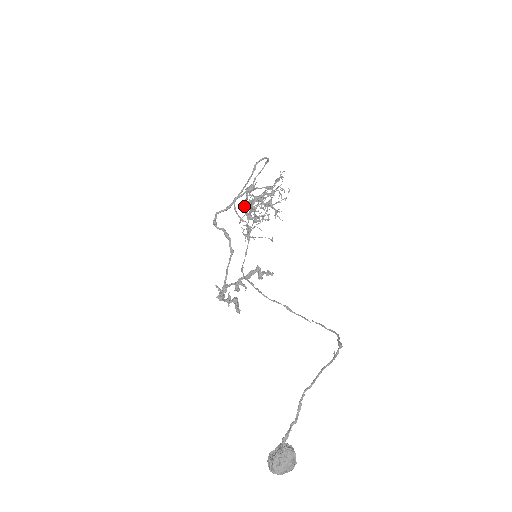
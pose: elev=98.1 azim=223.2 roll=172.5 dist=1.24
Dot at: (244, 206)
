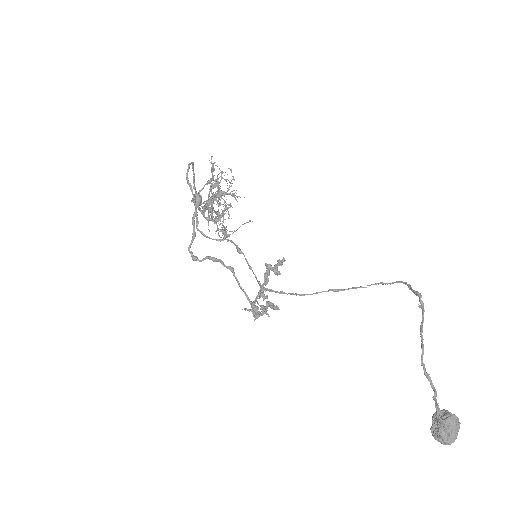
Dot at: occluded
